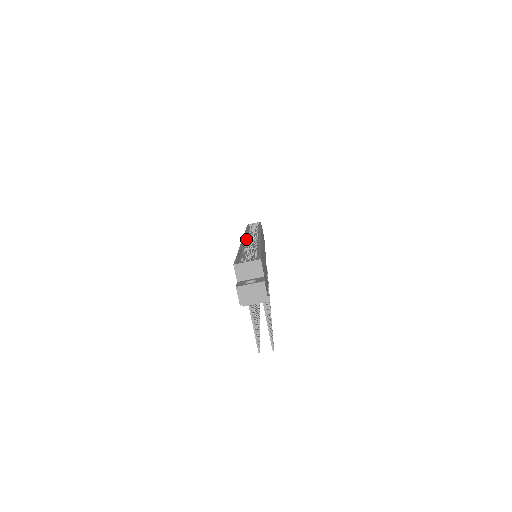
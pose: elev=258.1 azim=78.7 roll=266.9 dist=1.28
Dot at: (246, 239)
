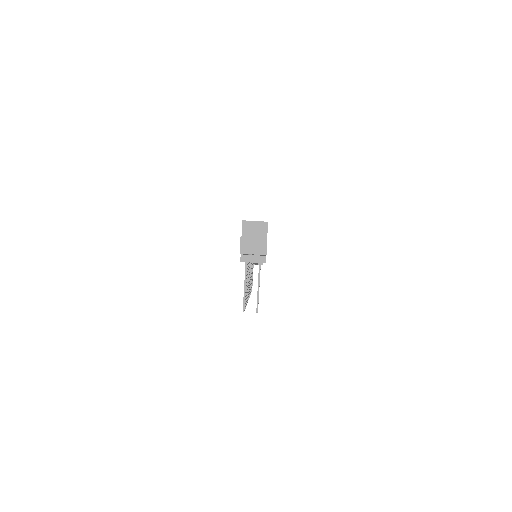
Dot at: occluded
